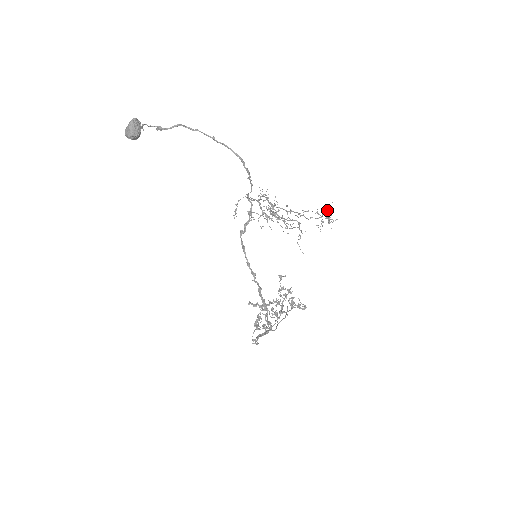
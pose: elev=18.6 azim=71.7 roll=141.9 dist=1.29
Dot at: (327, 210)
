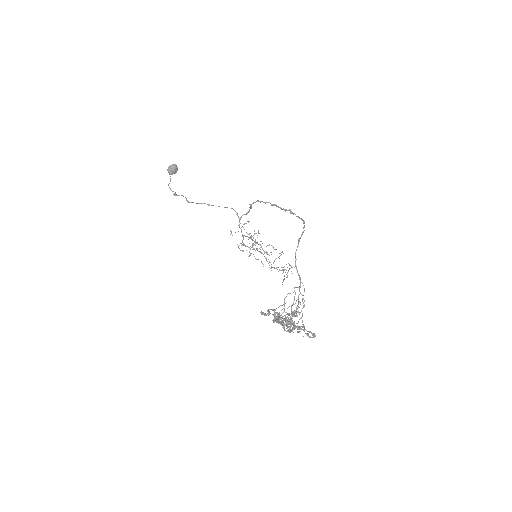
Dot at: (284, 276)
